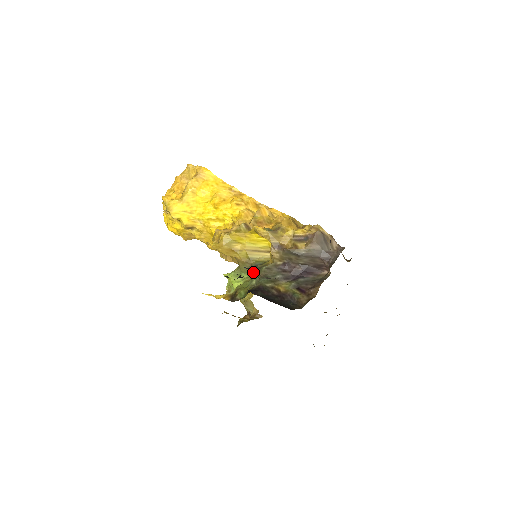
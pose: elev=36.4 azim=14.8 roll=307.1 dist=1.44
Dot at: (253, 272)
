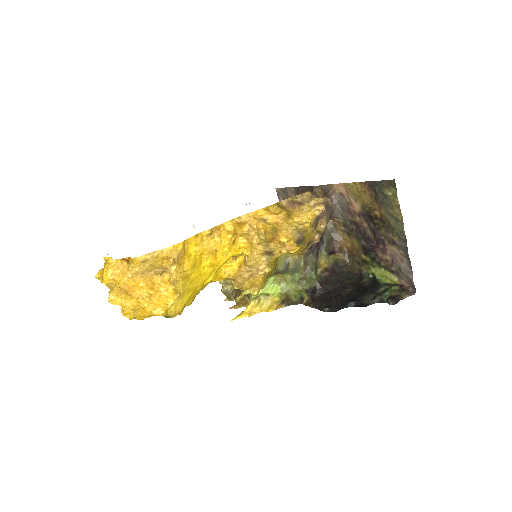
Dot at: occluded
